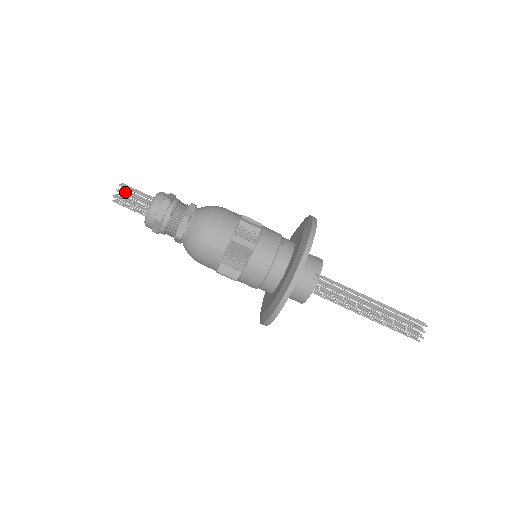
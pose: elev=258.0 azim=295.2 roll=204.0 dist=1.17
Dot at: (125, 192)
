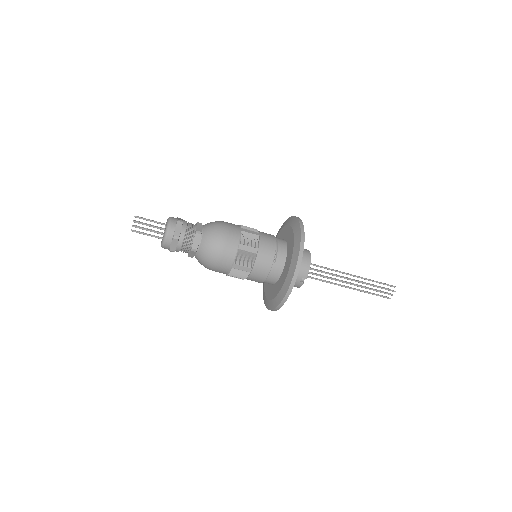
Dot at: (139, 223)
